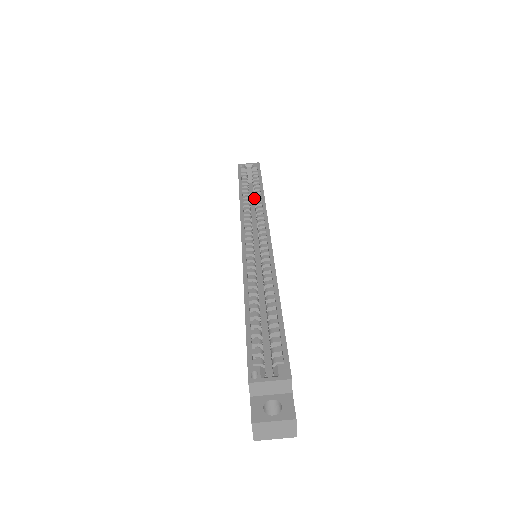
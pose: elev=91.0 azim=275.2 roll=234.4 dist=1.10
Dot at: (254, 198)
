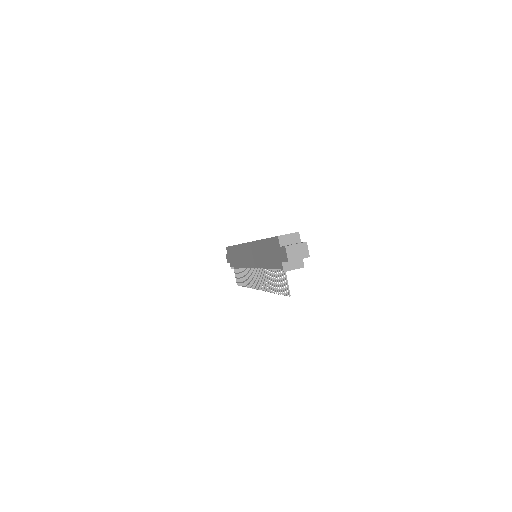
Dot at: occluded
